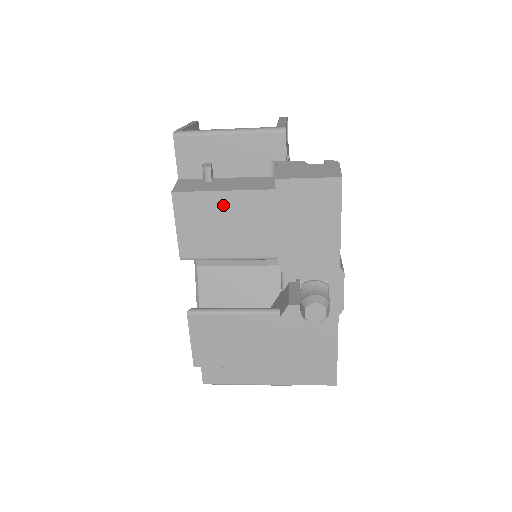
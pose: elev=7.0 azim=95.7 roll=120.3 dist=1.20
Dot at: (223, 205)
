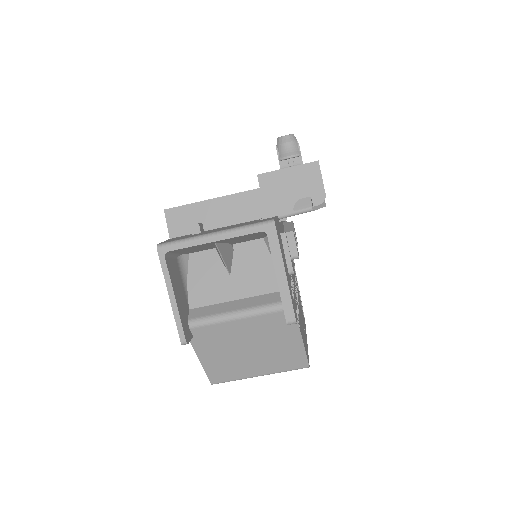
Dot at: occluded
